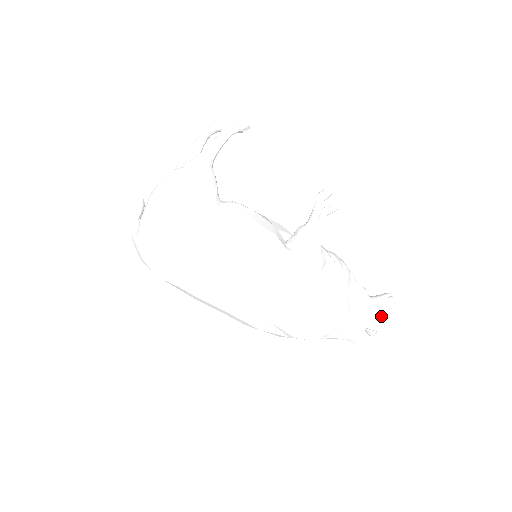
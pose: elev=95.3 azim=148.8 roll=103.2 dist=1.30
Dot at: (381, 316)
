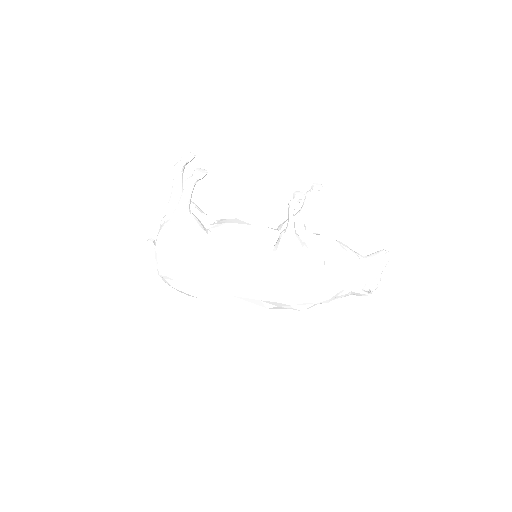
Dot at: (377, 274)
